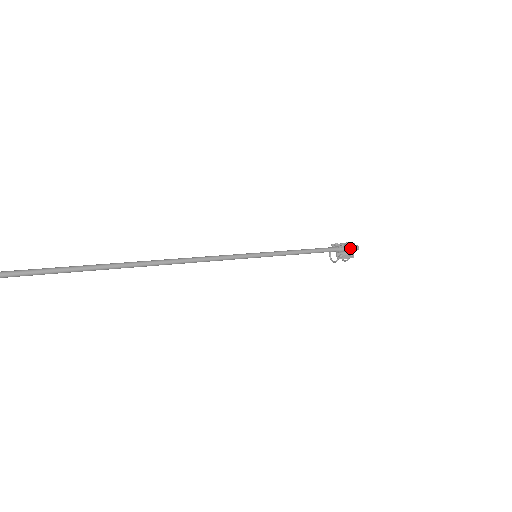
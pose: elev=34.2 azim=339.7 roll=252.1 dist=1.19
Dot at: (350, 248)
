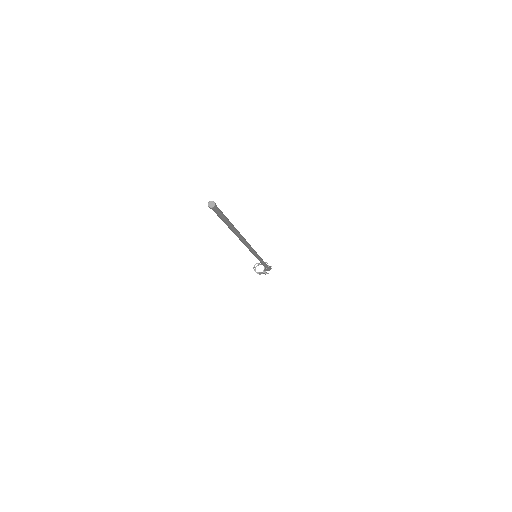
Dot at: (270, 269)
